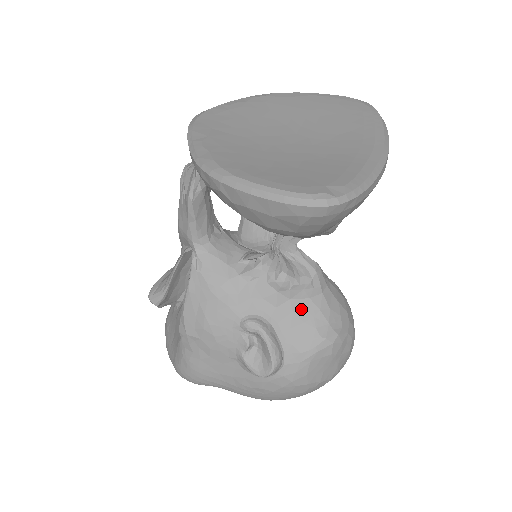
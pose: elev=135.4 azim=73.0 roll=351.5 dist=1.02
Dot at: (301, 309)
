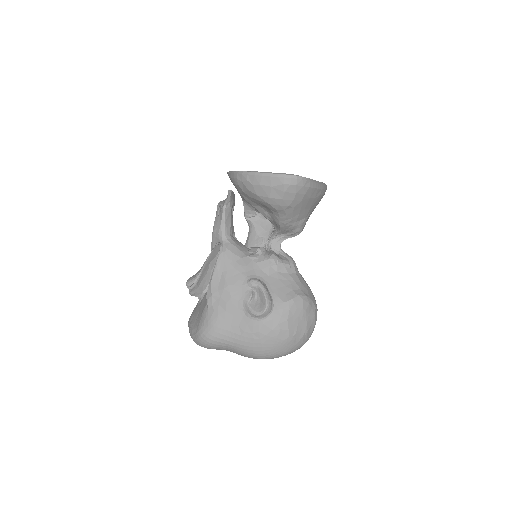
Dot at: (283, 278)
